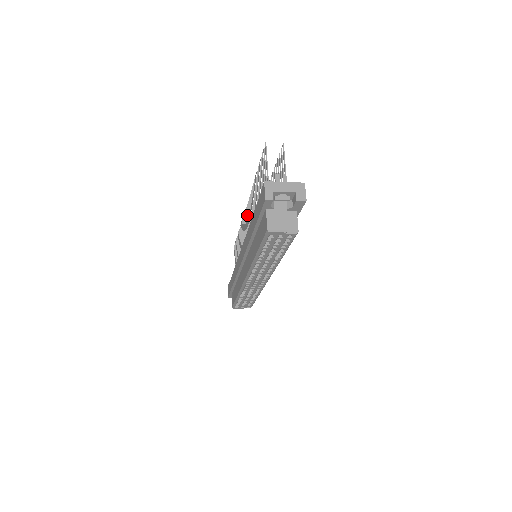
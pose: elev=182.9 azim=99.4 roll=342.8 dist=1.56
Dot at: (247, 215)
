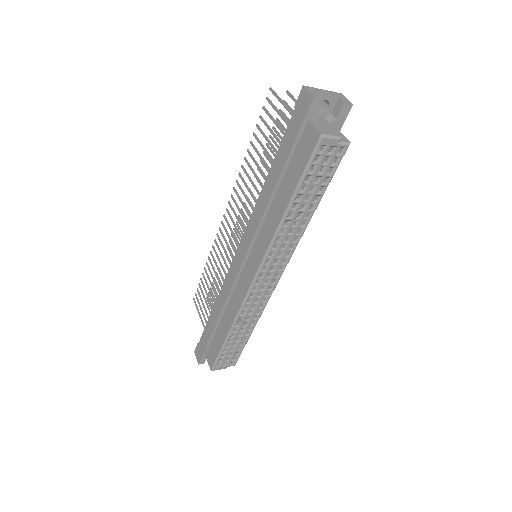
Dot at: (231, 217)
